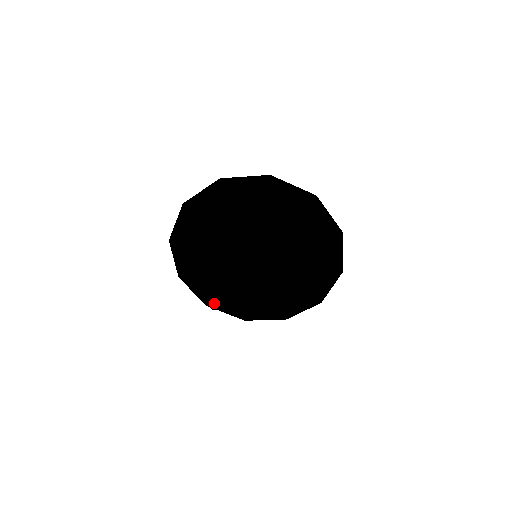
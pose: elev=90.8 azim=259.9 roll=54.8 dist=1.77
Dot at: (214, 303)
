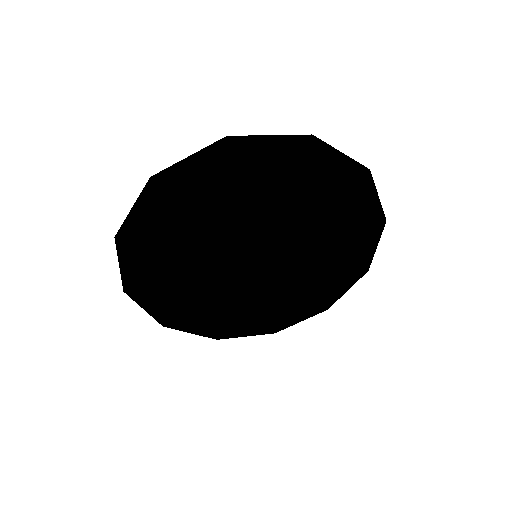
Dot at: (278, 325)
